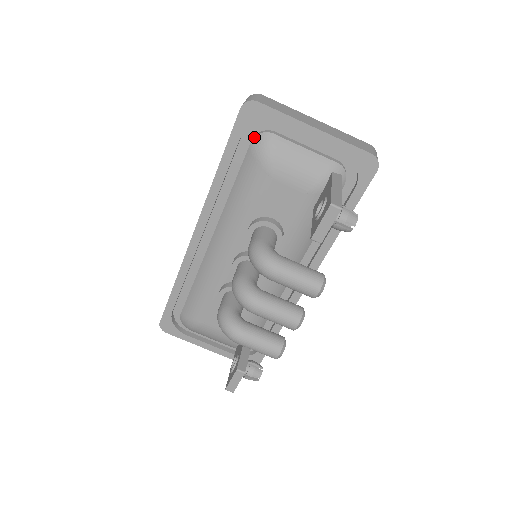
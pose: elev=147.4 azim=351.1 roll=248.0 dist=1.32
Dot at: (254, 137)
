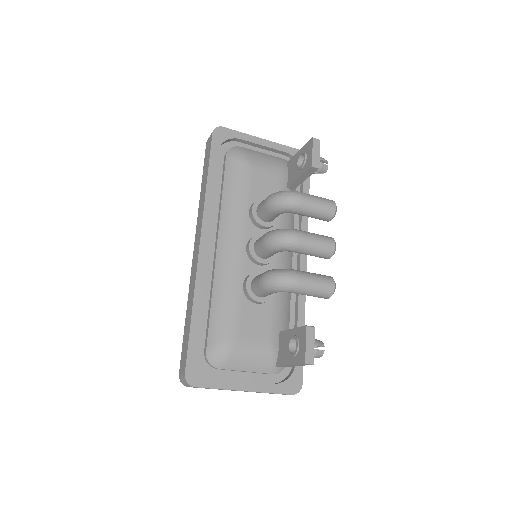
Dot at: (227, 151)
